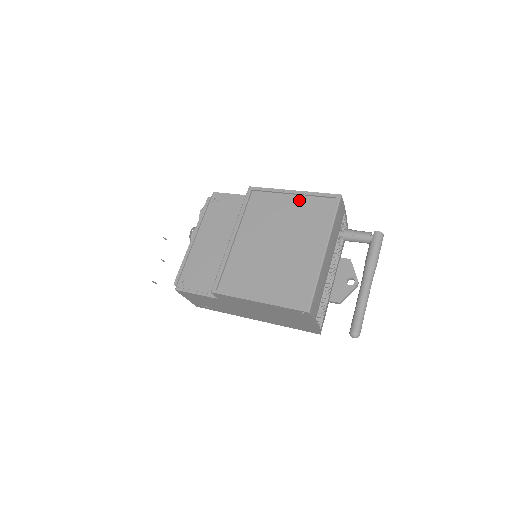
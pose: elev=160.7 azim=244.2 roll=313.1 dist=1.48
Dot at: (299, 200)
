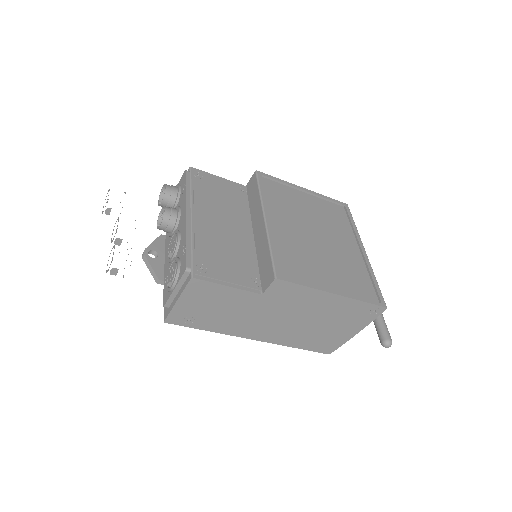
Dot at: (314, 199)
